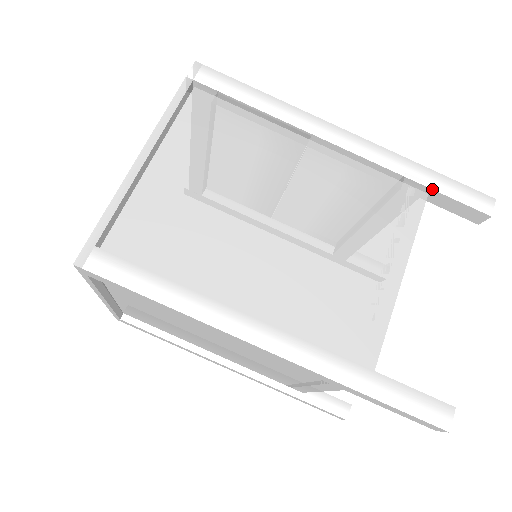
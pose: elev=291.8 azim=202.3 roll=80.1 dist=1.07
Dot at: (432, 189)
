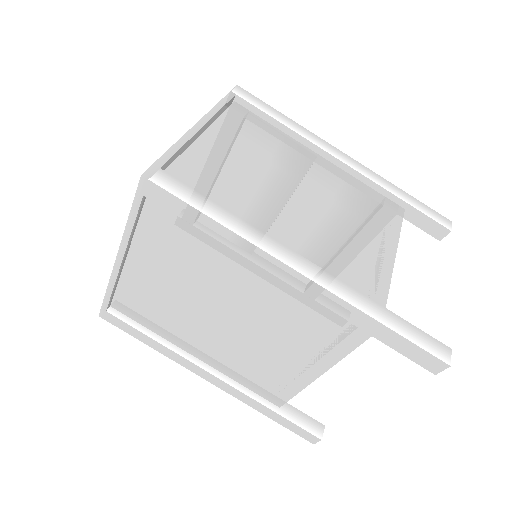
Dot at: (409, 204)
